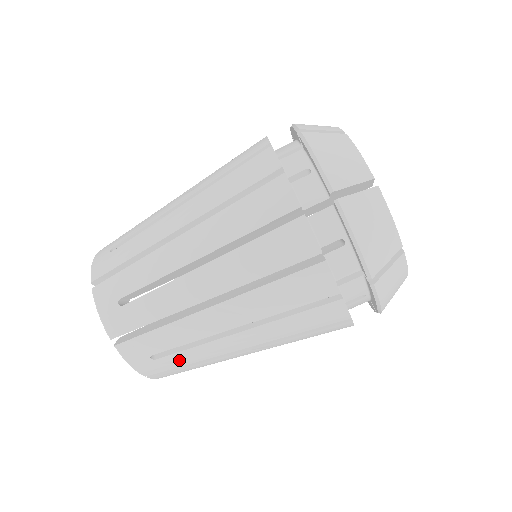
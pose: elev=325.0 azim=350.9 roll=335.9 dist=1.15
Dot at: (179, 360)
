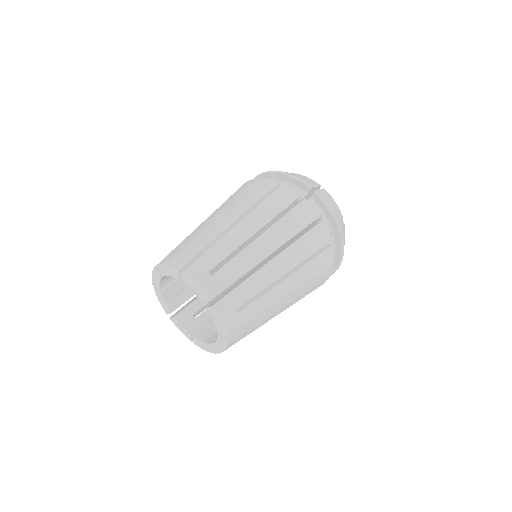
Dot at: occluded
